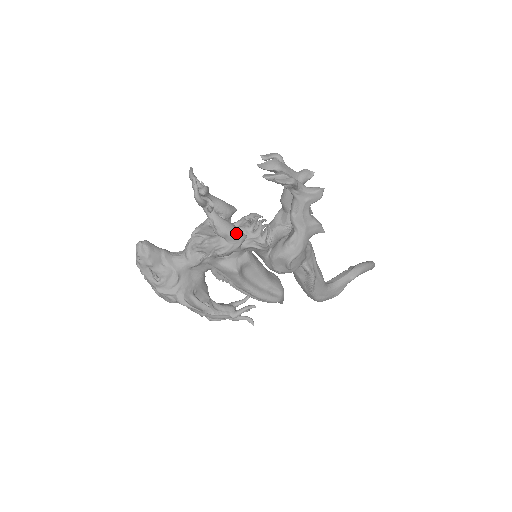
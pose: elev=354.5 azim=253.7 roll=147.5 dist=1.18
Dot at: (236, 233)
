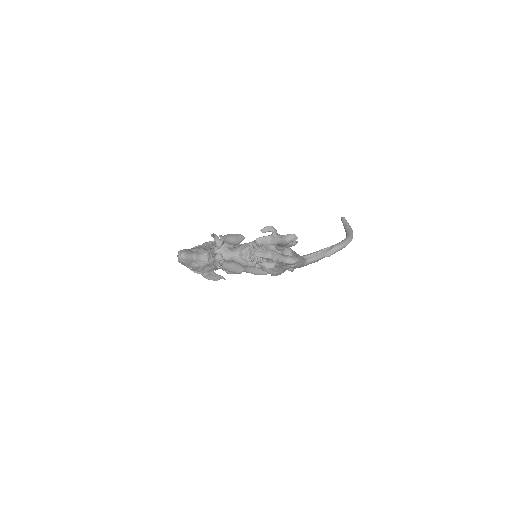
Dot at: (237, 271)
